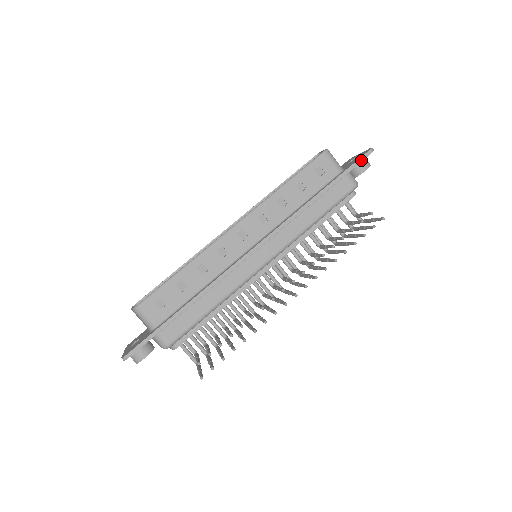
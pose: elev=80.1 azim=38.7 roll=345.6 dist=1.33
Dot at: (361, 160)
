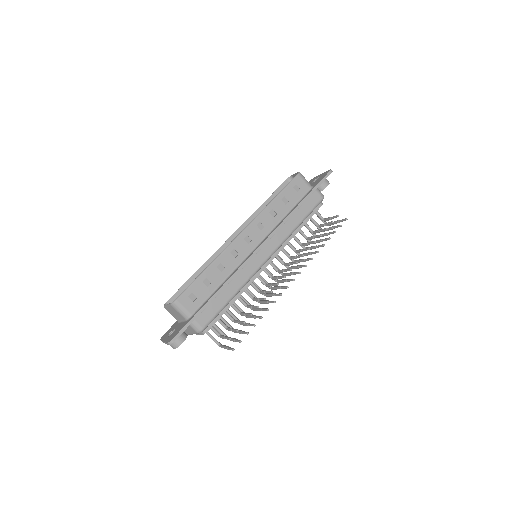
Dot at: occluded
